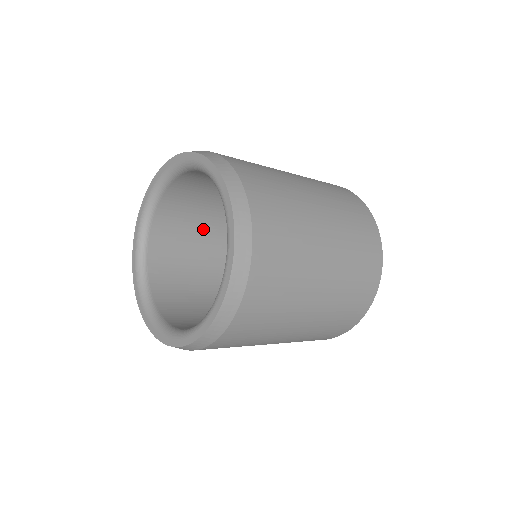
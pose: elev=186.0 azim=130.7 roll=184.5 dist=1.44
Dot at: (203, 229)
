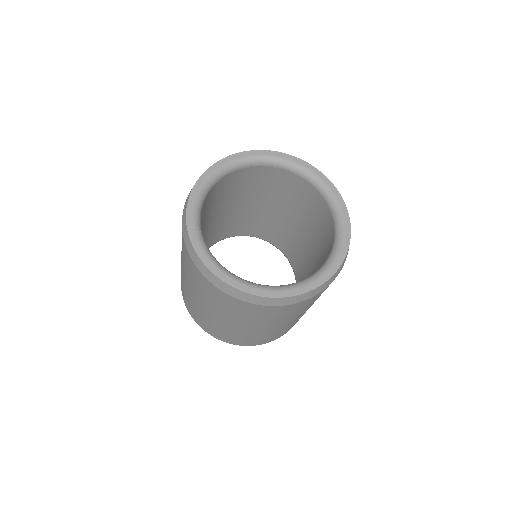
Dot at: occluded
